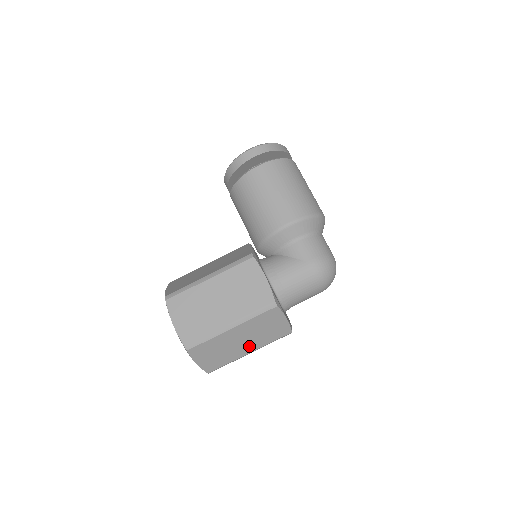
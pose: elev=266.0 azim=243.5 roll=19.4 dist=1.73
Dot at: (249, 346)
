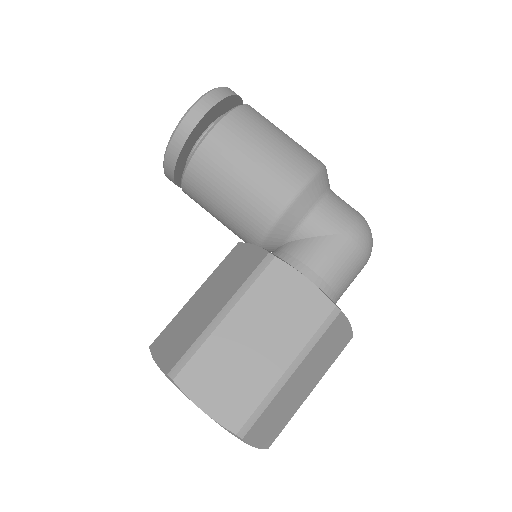
Dot at: (311, 383)
